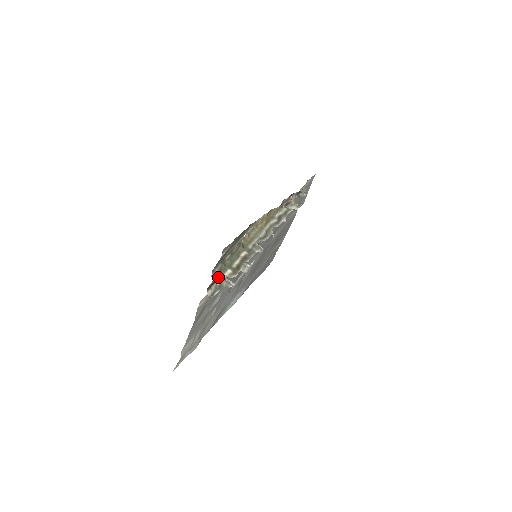
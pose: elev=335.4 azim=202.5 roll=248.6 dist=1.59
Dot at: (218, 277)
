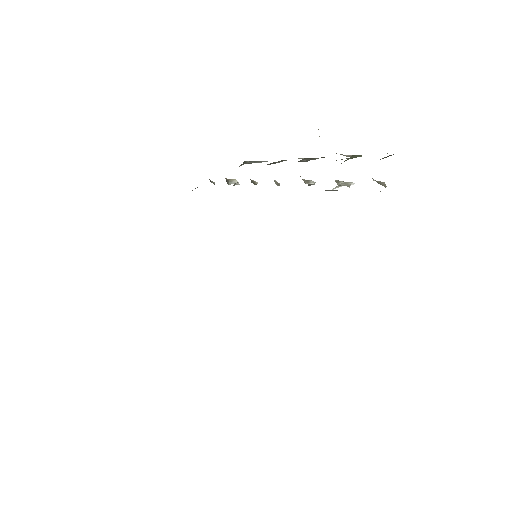
Dot at: occluded
